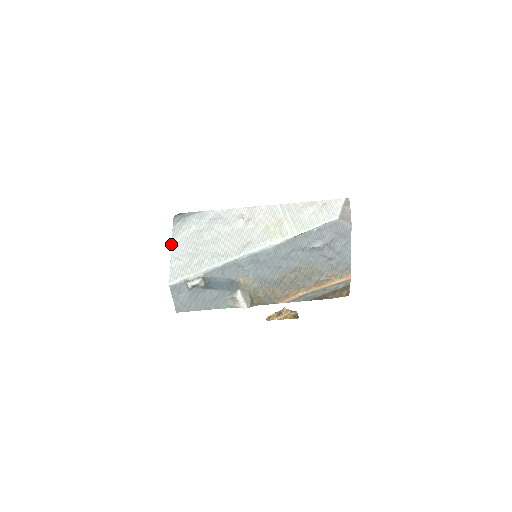
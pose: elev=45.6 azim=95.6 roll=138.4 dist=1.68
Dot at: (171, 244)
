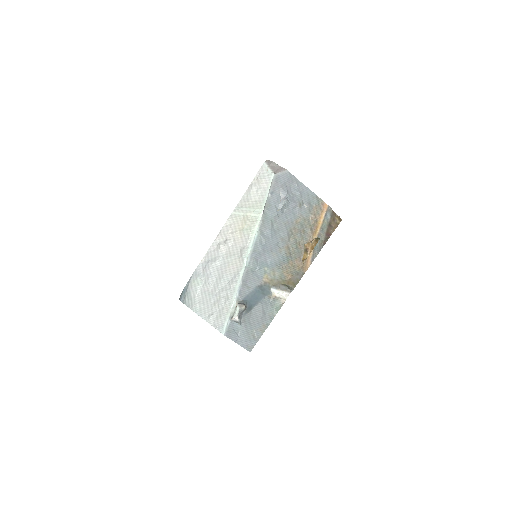
Dot at: occluded
